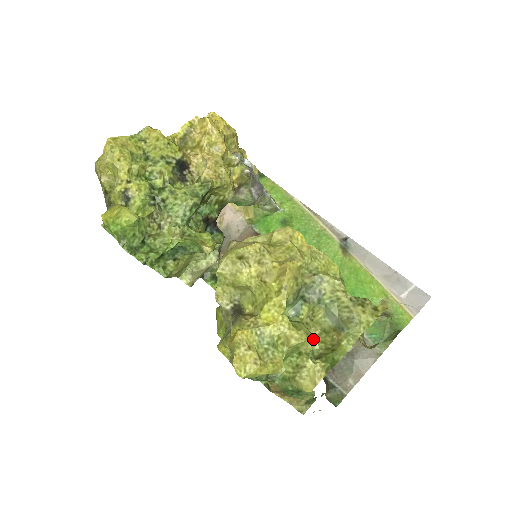
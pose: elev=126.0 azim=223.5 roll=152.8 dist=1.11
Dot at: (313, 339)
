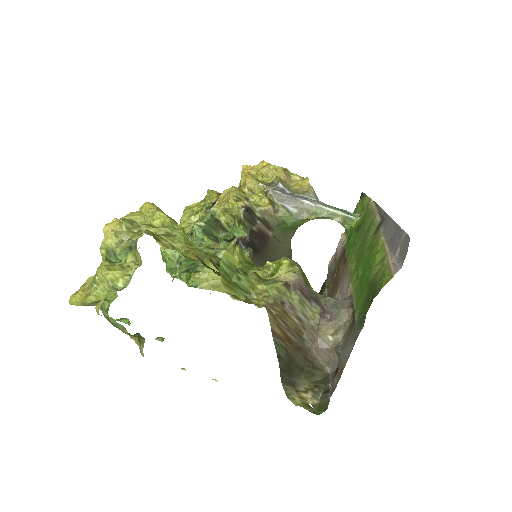
Dot at: (131, 278)
